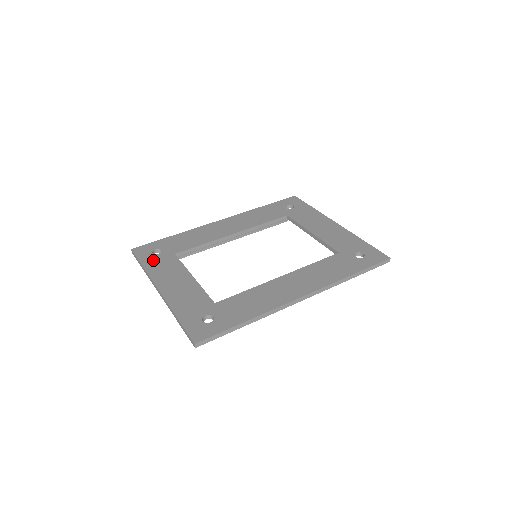
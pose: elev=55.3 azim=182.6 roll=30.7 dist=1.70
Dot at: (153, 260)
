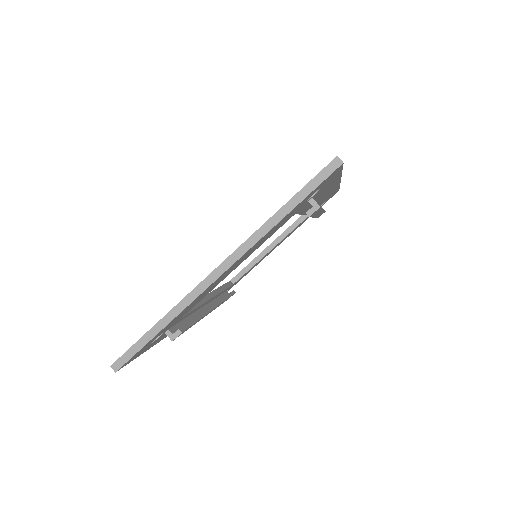
Dot at: occluded
